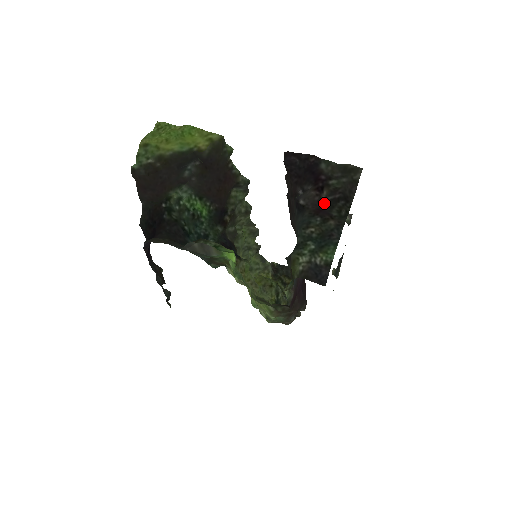
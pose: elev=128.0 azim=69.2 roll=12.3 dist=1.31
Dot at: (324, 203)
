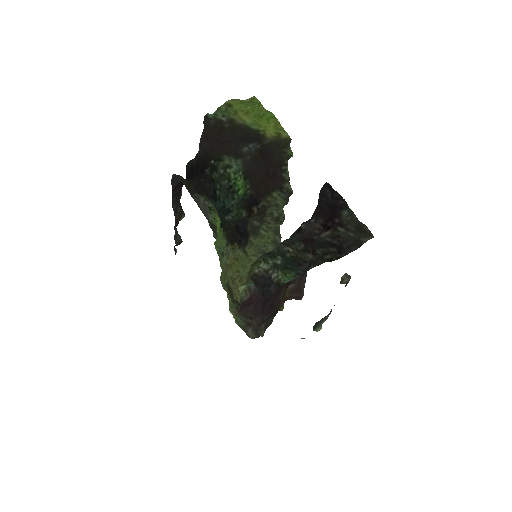
Dot at: (320, 239)
